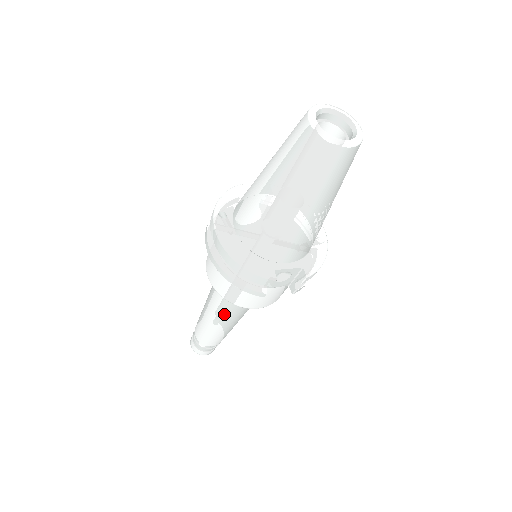
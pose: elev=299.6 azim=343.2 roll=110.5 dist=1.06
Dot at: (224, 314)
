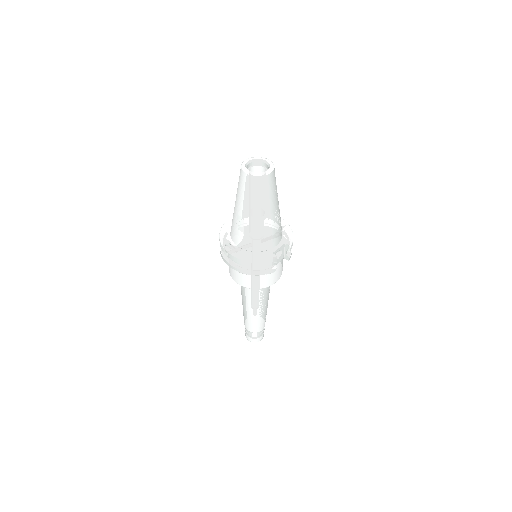
Dot at: (259, 302)
